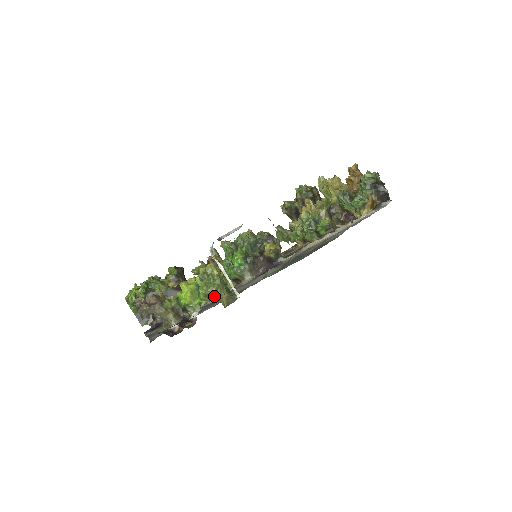
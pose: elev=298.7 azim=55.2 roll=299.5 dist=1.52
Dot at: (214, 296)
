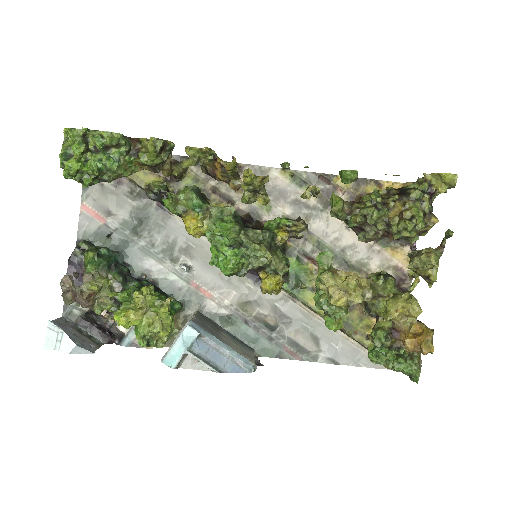
Dot at: occluded
